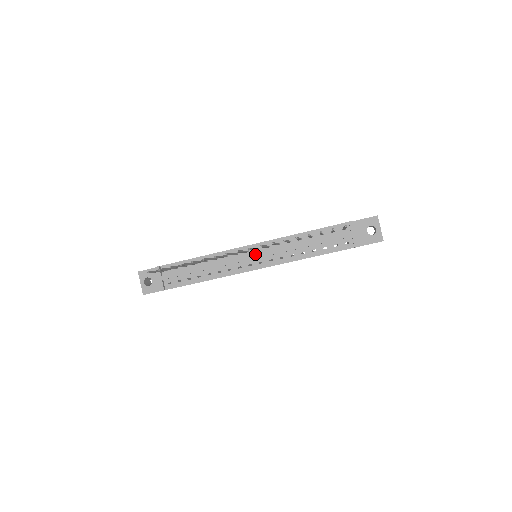
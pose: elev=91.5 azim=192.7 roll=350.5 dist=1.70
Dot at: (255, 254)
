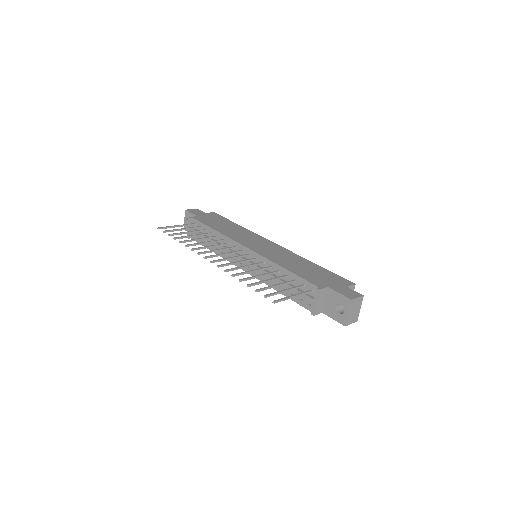
Dot at: (246, 257)
